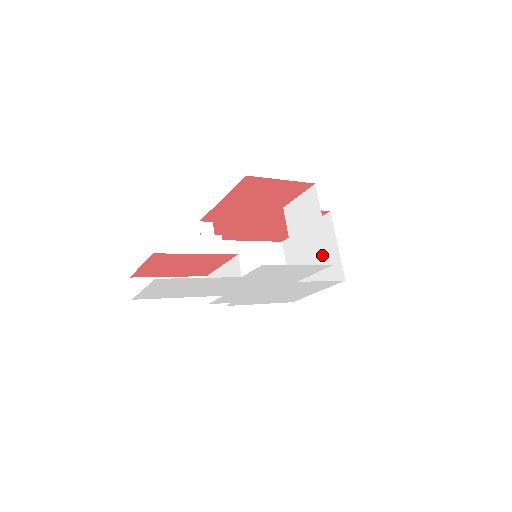
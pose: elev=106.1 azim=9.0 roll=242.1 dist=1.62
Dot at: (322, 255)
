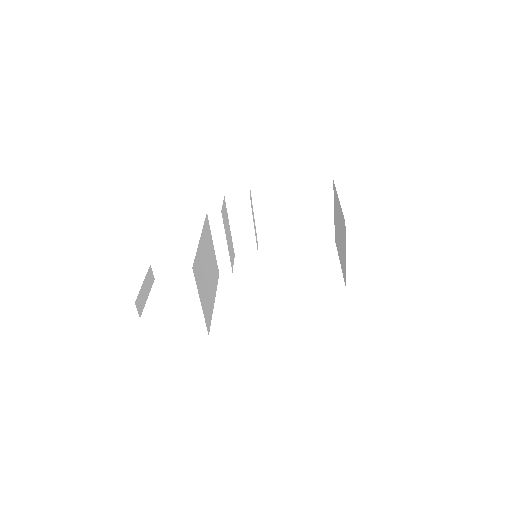
Dot at: occluded
